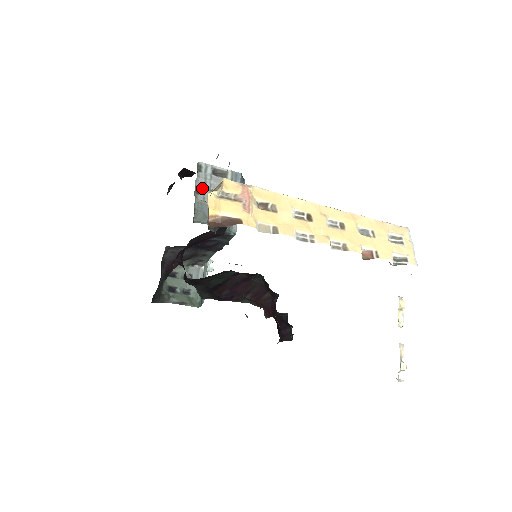
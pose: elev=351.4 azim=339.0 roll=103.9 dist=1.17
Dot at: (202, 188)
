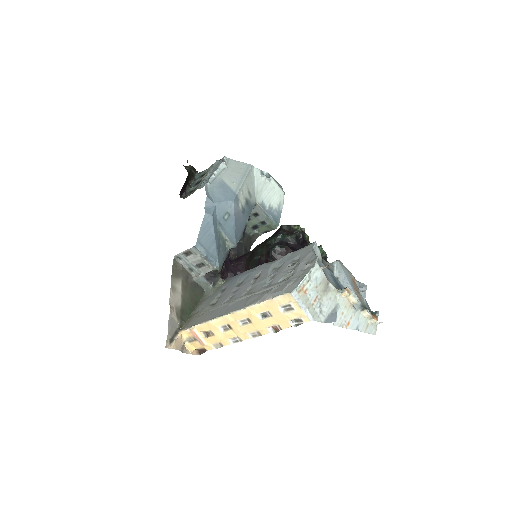
Dot at: (191, 268)
